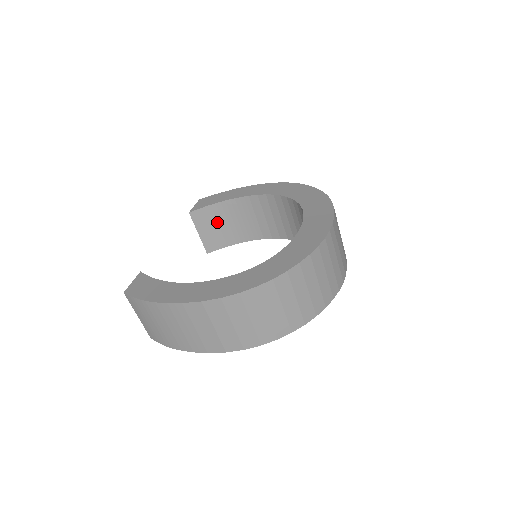
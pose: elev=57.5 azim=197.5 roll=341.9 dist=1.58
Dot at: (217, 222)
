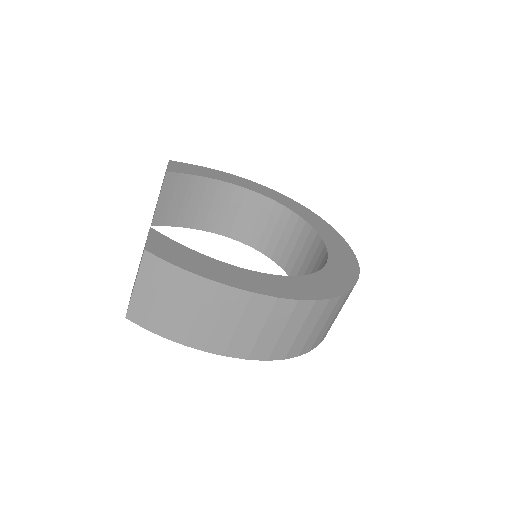
Dot at: (184, 196)
